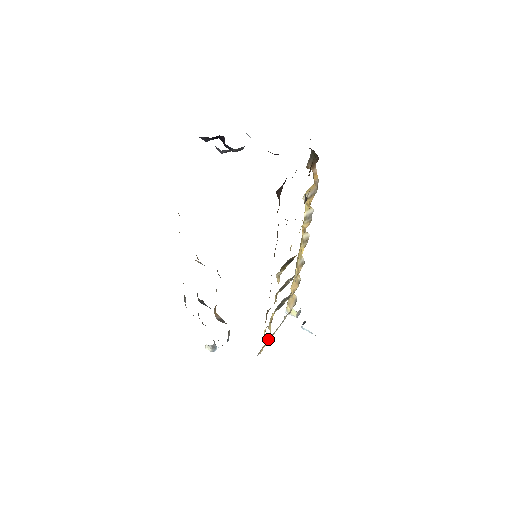
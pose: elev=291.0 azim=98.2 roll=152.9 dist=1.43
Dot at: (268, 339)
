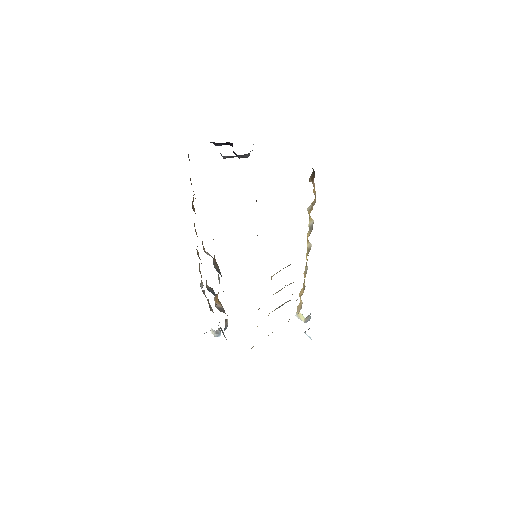
Dot at: occluded
